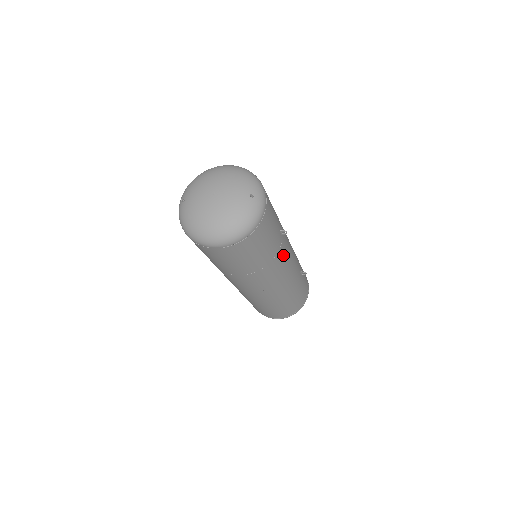
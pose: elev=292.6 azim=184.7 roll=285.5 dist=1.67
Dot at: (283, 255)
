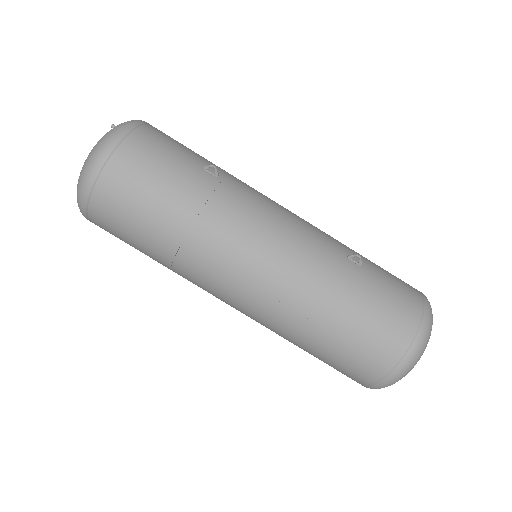
Dot at: (236, 206)
